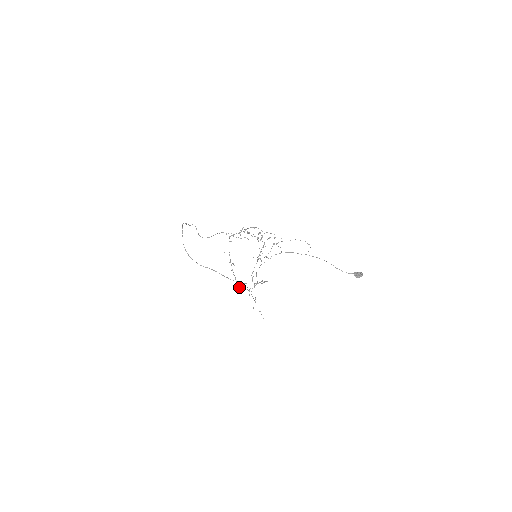
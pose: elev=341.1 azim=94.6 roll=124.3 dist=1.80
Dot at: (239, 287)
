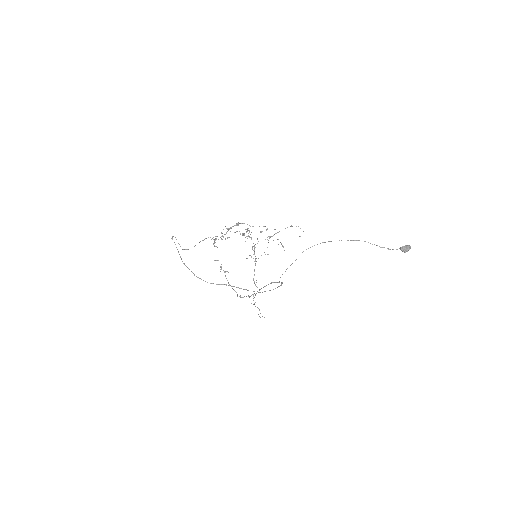
Dot at: occluded
